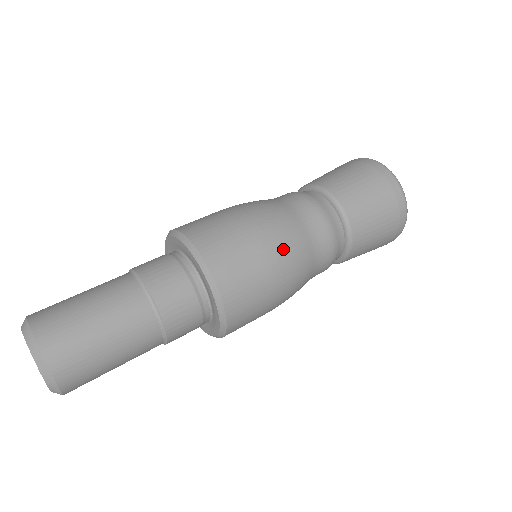
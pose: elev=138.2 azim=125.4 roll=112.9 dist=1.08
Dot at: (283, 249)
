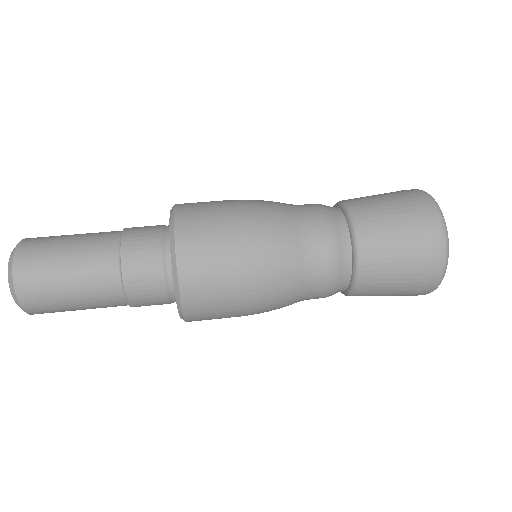
Dot at: (265, 279)
